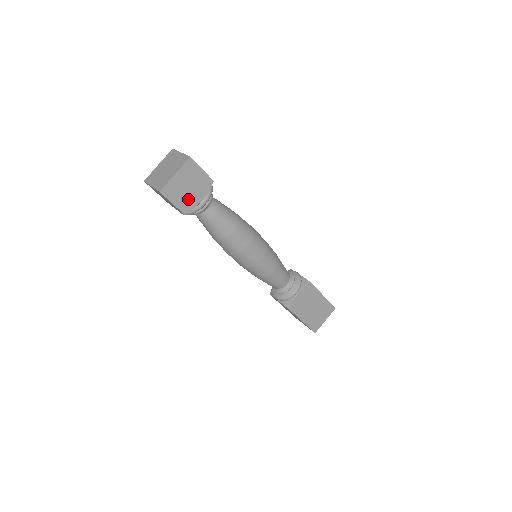
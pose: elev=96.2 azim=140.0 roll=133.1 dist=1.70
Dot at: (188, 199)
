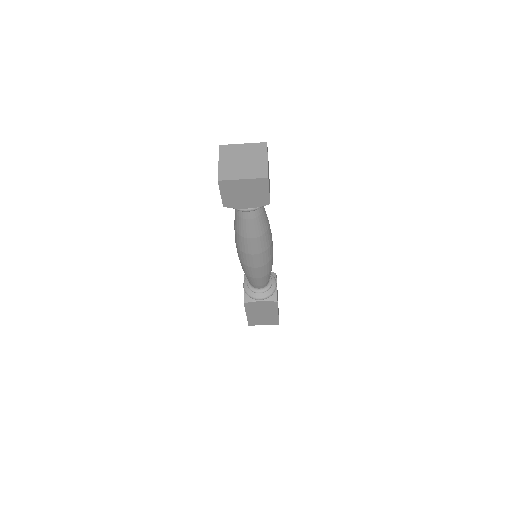
Dot at: (237, 200)
